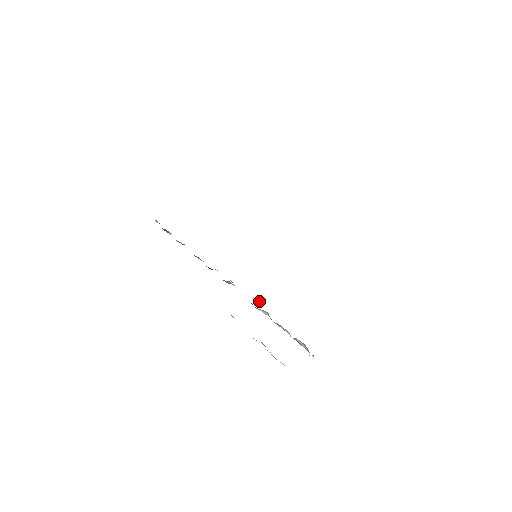
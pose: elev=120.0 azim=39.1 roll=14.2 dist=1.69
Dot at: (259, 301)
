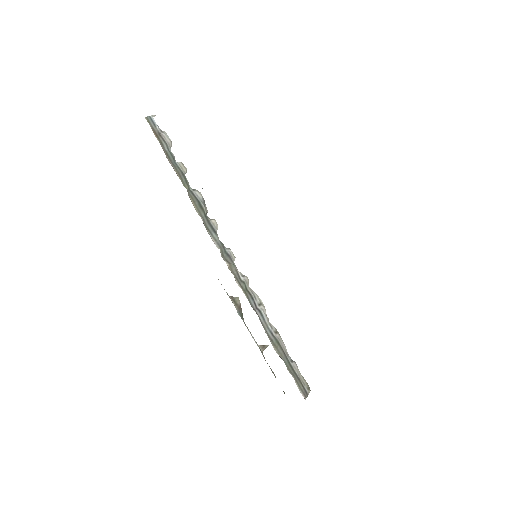
Dot at: occluded
